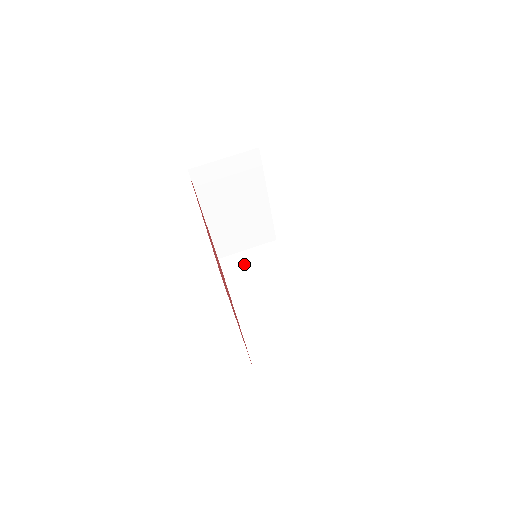
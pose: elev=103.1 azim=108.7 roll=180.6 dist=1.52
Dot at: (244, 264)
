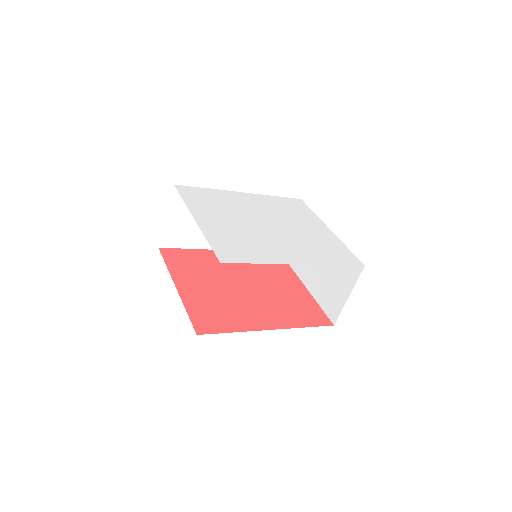
Dot at: (183, 227)
